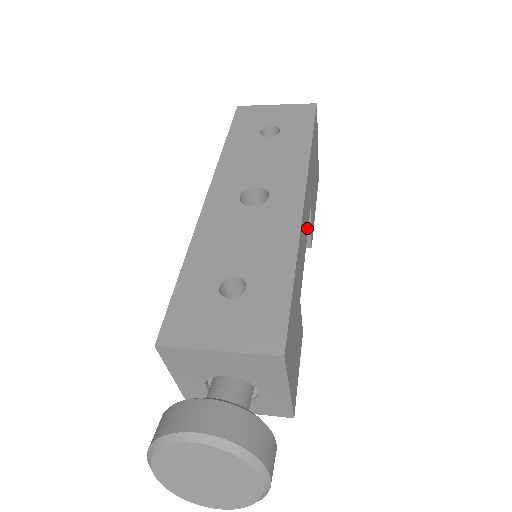
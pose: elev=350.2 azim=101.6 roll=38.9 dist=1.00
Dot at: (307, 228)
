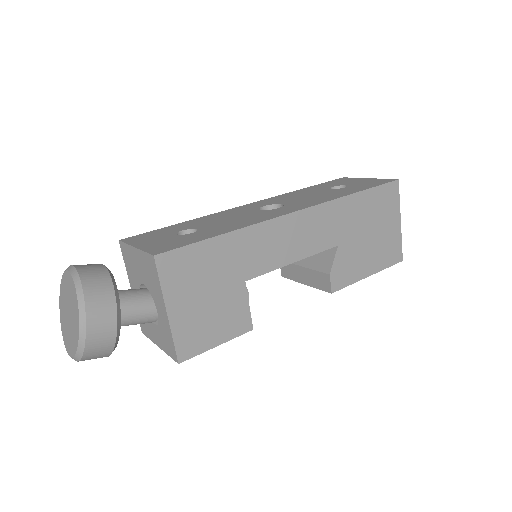
Dot at: (307, 251)
